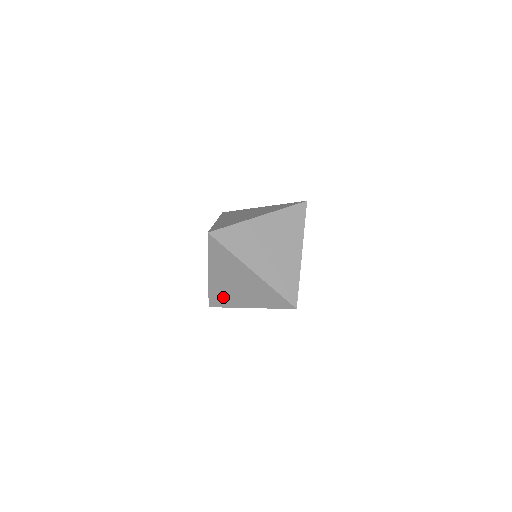
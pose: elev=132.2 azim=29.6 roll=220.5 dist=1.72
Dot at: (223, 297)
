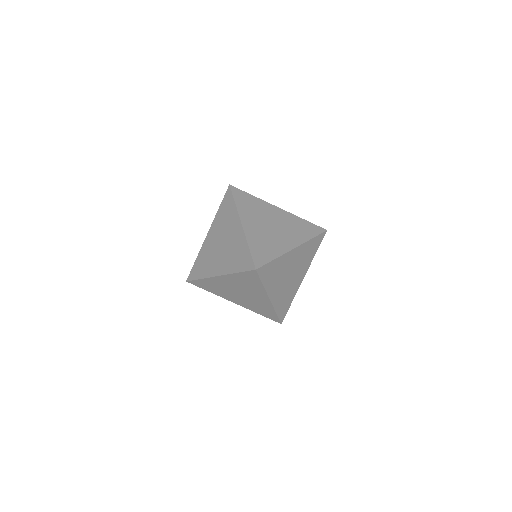
Dot at: (213, 288)
